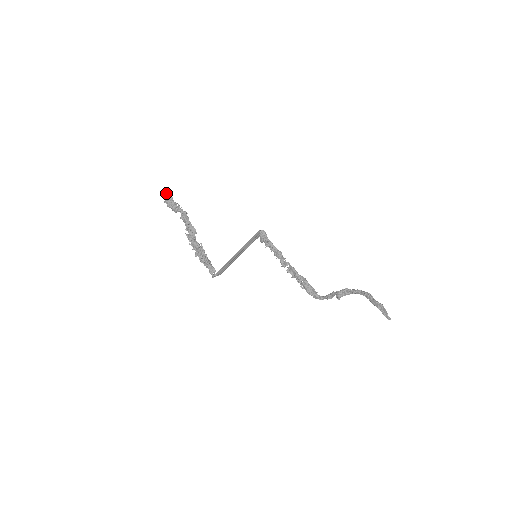
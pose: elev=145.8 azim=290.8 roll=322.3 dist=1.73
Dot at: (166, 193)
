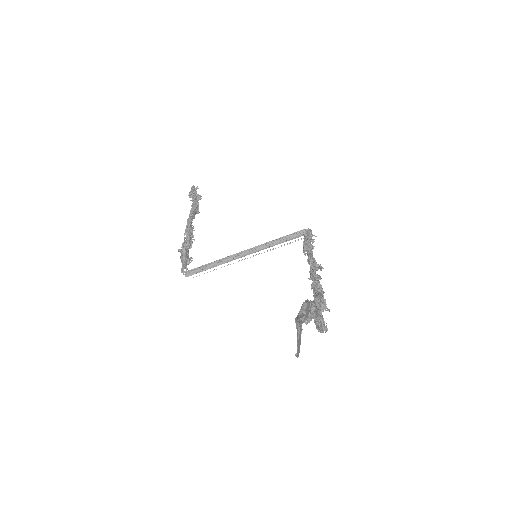
Dot at: (194, 186)
